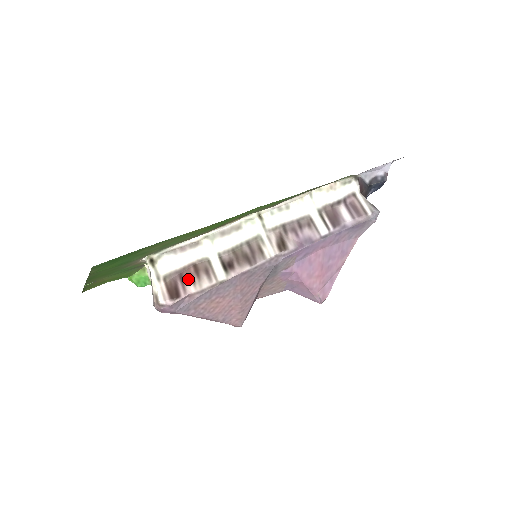
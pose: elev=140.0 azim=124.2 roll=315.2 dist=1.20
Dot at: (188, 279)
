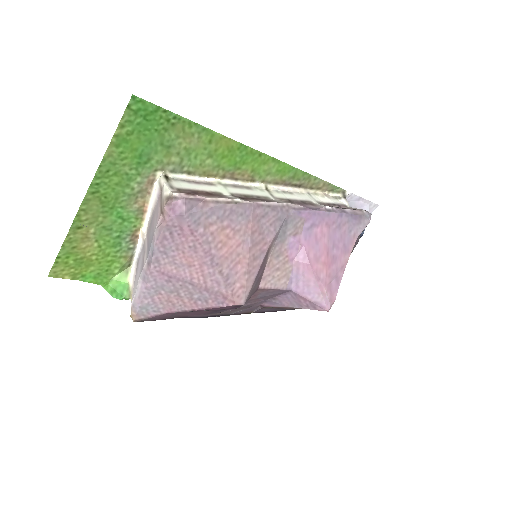
Dot at: (202, 195)
